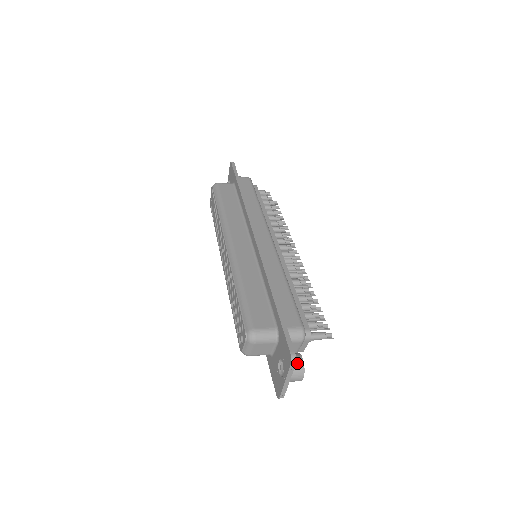
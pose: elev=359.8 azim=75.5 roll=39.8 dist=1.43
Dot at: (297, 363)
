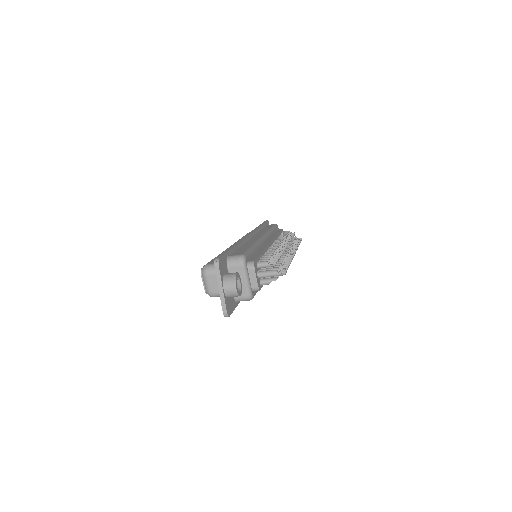
Dot at: (230, 275)
